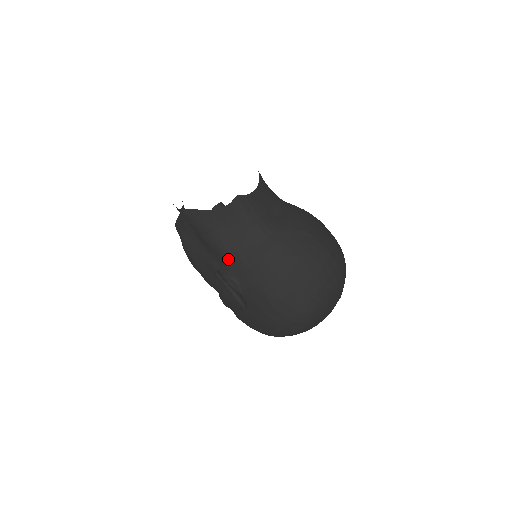
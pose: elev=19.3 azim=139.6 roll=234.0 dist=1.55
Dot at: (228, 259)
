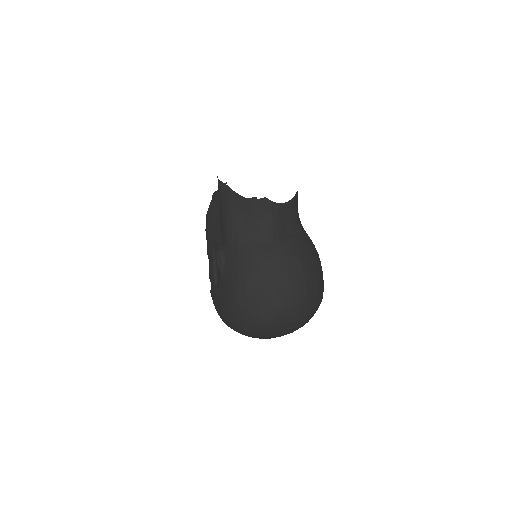
Dot at: (229, 240)
